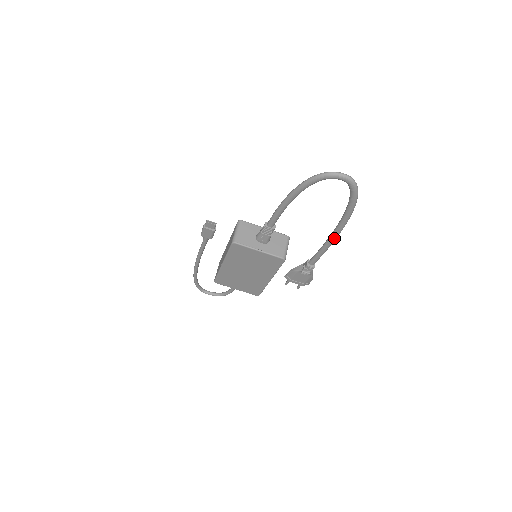
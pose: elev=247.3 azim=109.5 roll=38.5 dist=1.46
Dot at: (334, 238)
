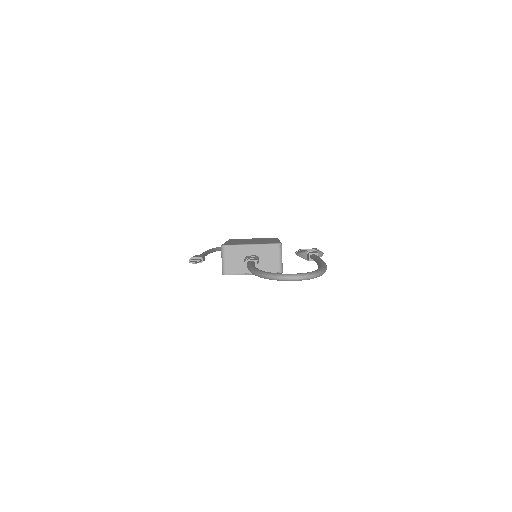
Dot at: occluded
